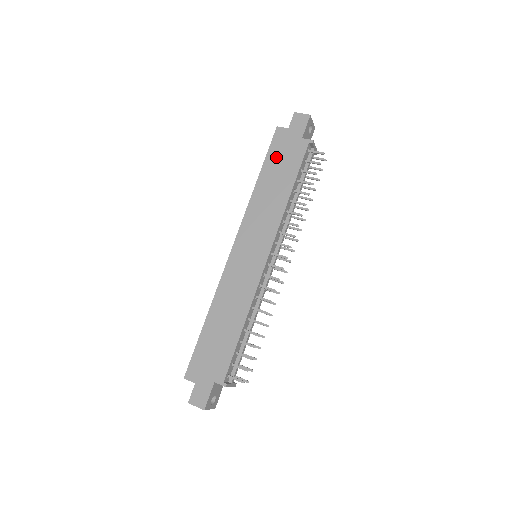
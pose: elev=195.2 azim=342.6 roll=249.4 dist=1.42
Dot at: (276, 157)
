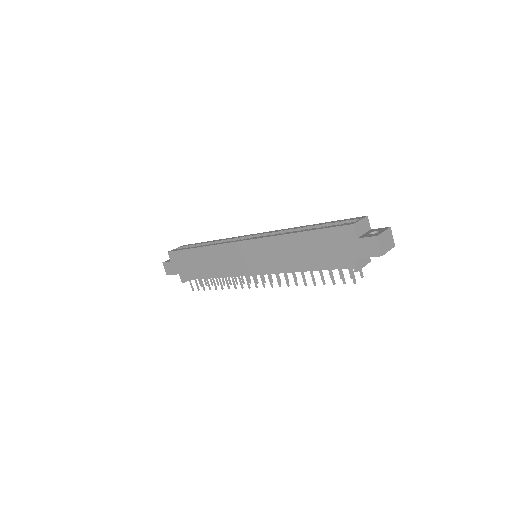
Dot at: (324, 241)
